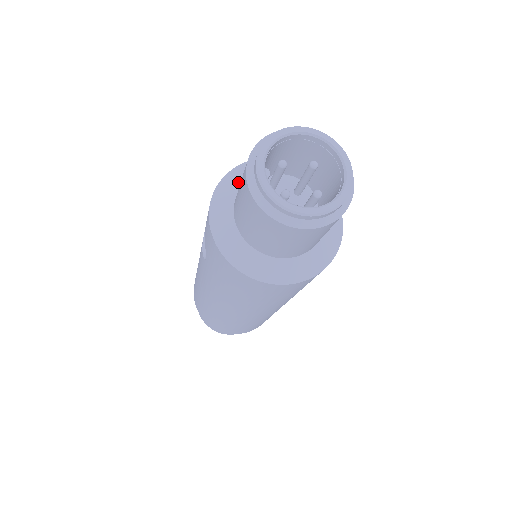
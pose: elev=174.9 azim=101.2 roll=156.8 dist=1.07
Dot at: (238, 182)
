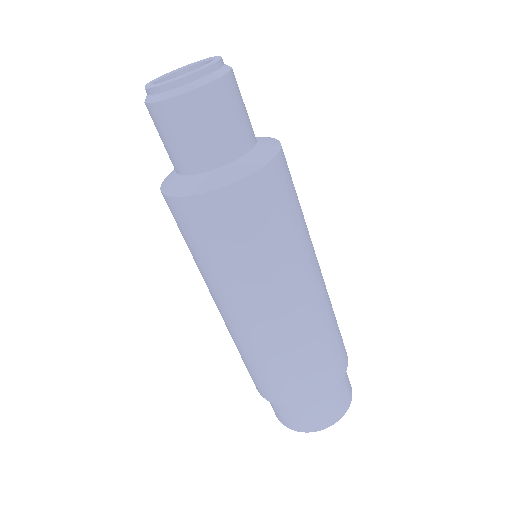
Dot at: occluded
